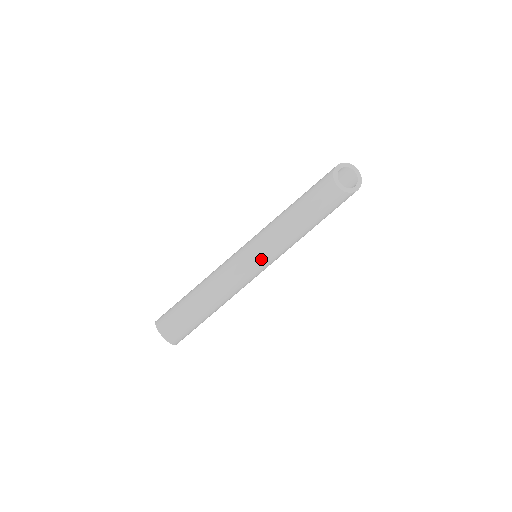
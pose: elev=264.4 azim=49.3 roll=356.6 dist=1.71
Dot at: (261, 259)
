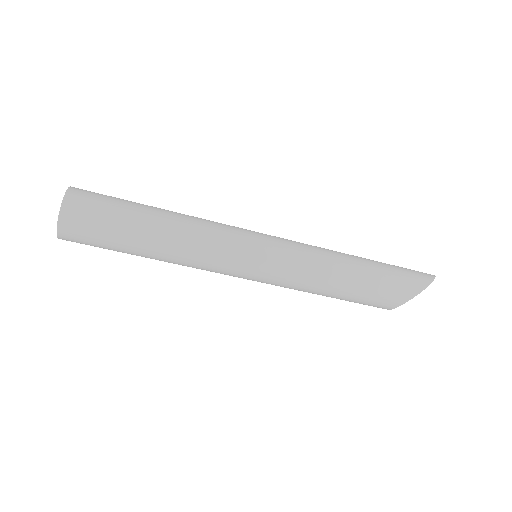
Dot at: (254, 280)
